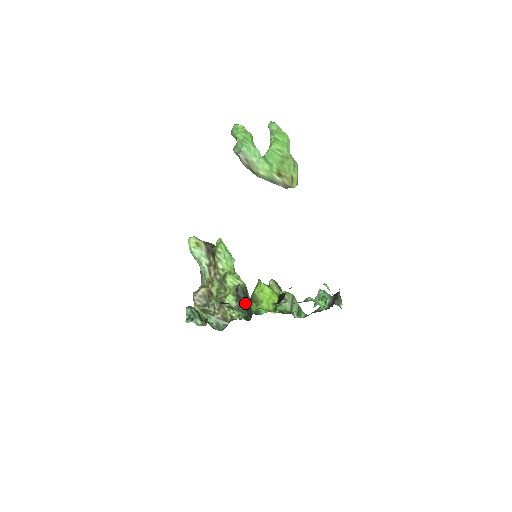
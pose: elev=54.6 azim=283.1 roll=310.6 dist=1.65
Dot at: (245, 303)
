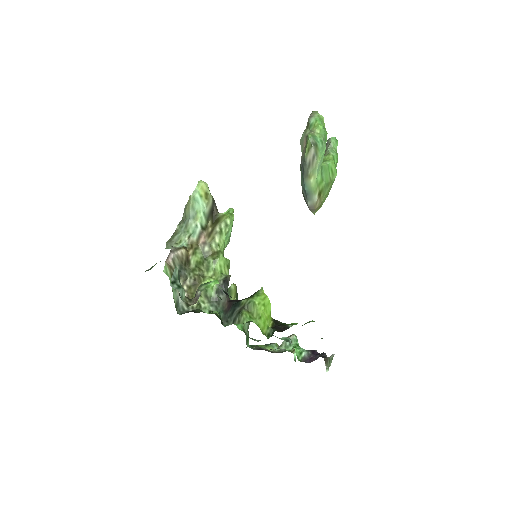
Dot at: (225, 301)
